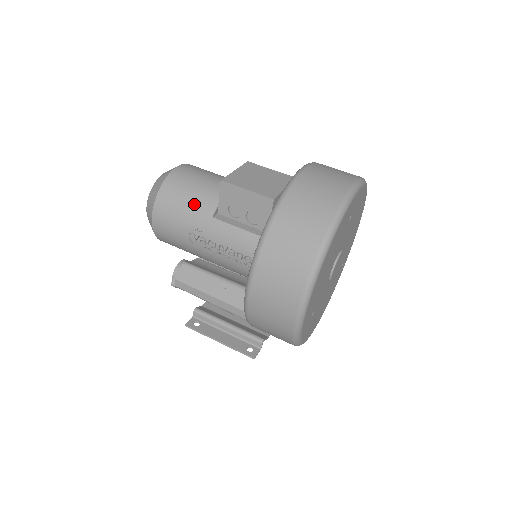
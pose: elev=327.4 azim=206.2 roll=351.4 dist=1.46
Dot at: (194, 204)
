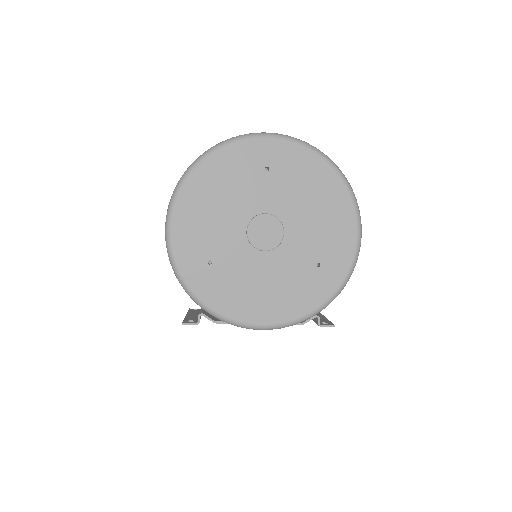
Dot at: occluded
